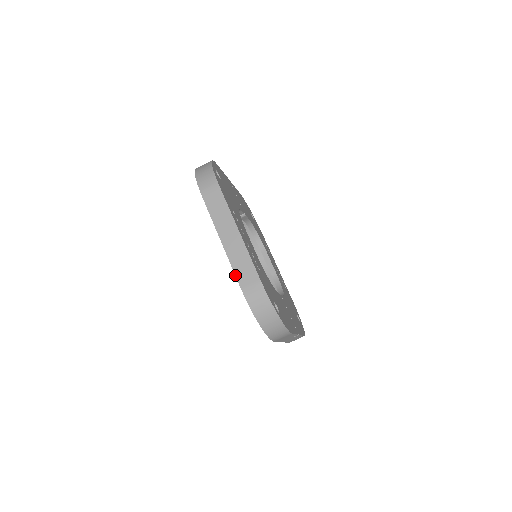
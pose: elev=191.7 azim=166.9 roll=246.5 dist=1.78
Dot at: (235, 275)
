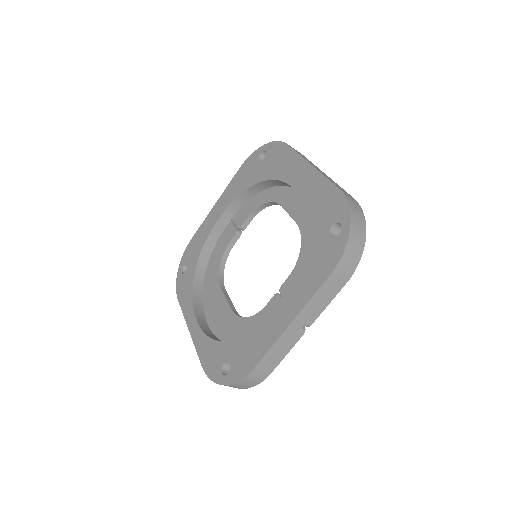
Dot at: (331, 181)
